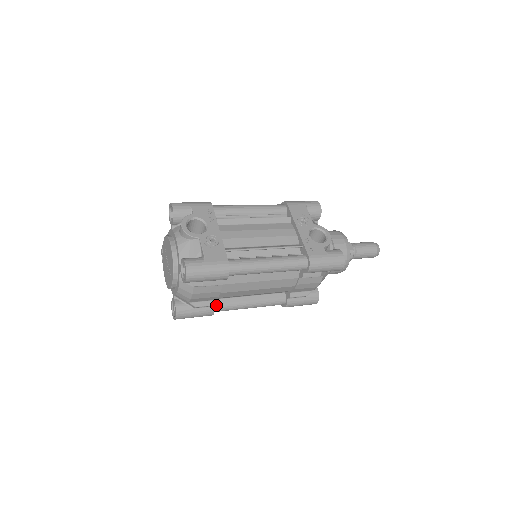
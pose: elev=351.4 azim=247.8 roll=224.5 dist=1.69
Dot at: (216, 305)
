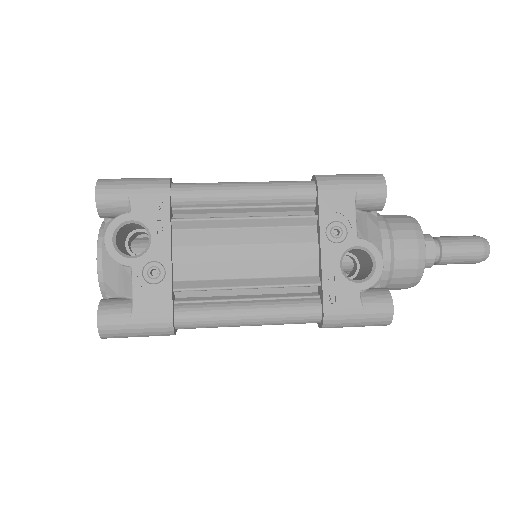
Dot at: occluded
